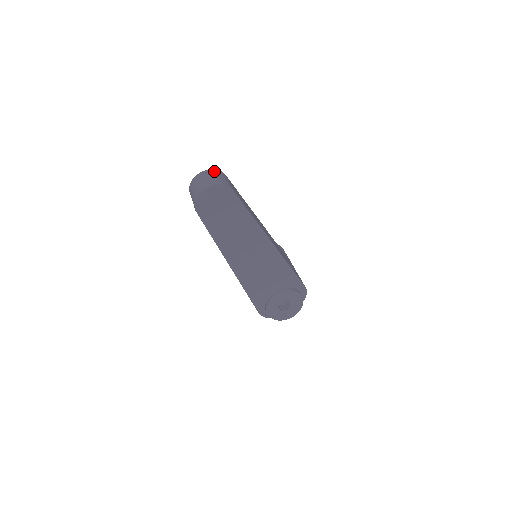
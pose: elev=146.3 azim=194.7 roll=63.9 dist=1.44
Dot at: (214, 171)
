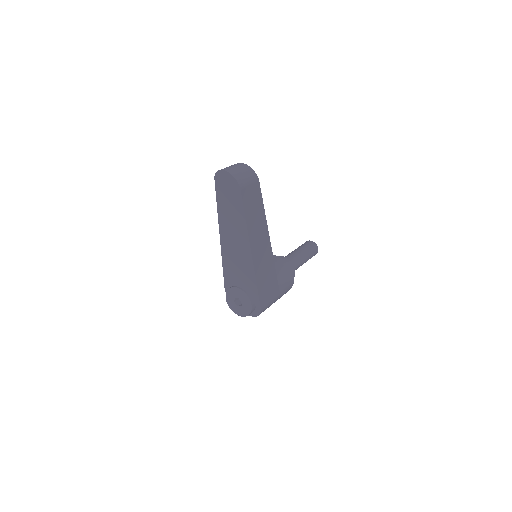
Dot at: (251, 171)
